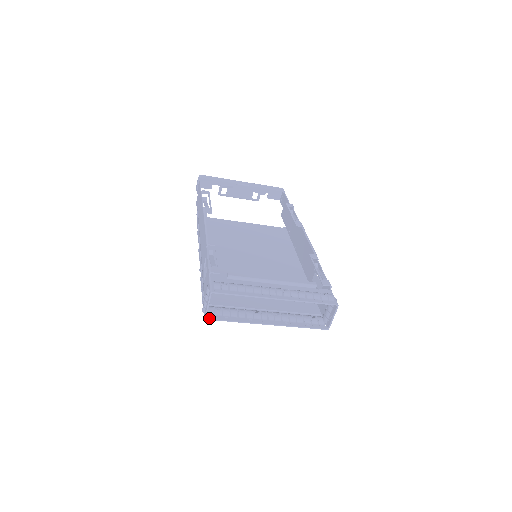
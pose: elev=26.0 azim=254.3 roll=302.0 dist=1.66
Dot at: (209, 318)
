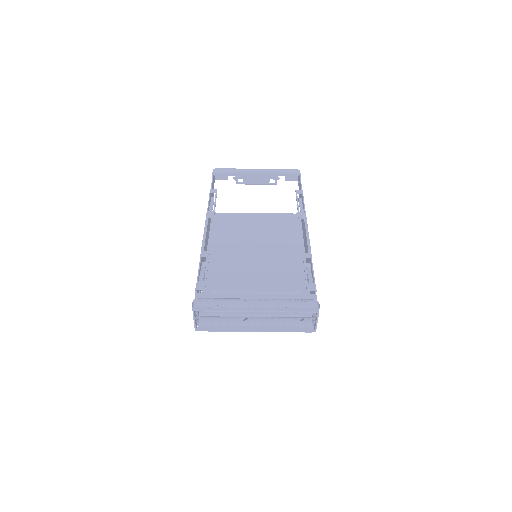
Dot at: (199, 330)
